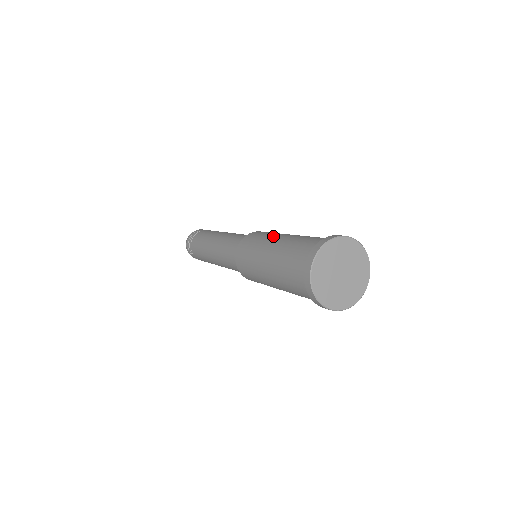
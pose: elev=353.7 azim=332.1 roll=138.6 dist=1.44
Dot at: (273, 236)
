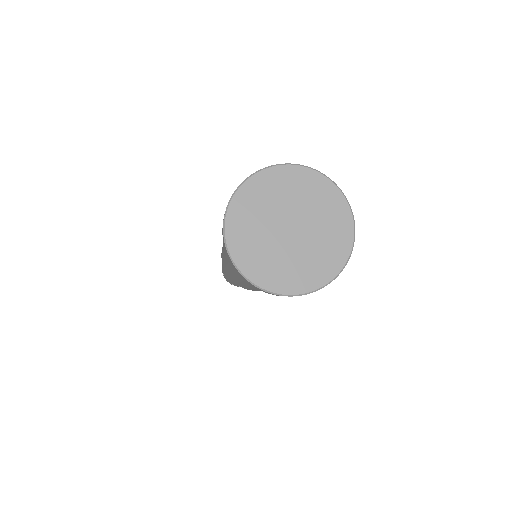
Dot at: occluded
